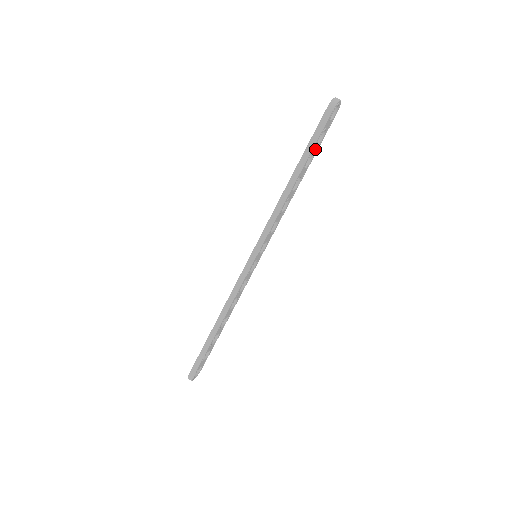
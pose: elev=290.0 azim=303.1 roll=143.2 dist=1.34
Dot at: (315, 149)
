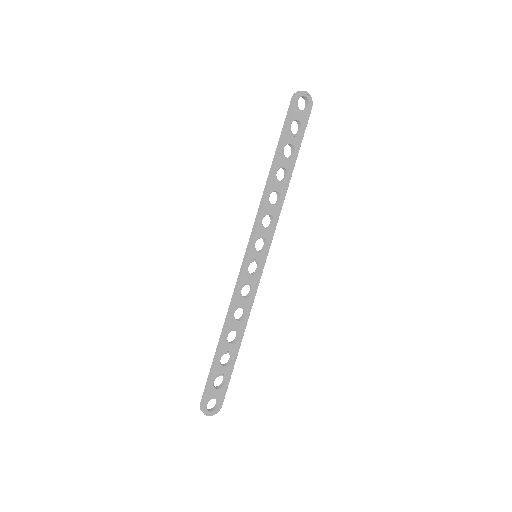
Dot at: (294, 140)
